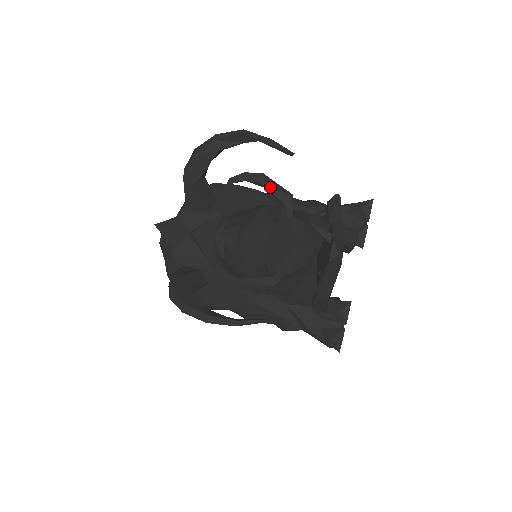
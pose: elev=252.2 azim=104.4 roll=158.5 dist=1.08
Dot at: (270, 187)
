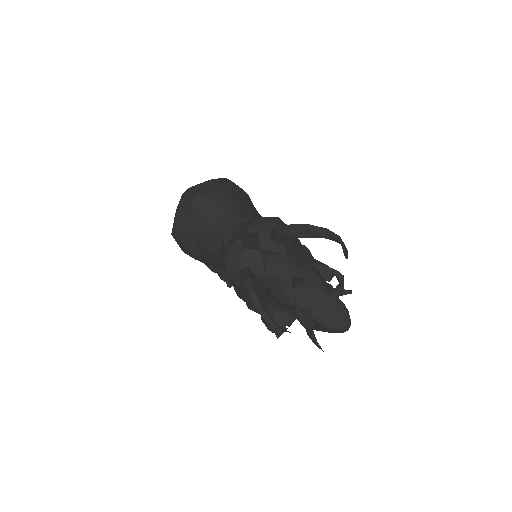
Dot at: (342, 284)
